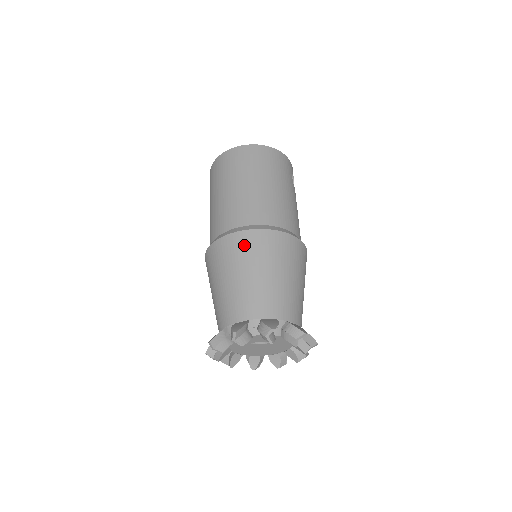
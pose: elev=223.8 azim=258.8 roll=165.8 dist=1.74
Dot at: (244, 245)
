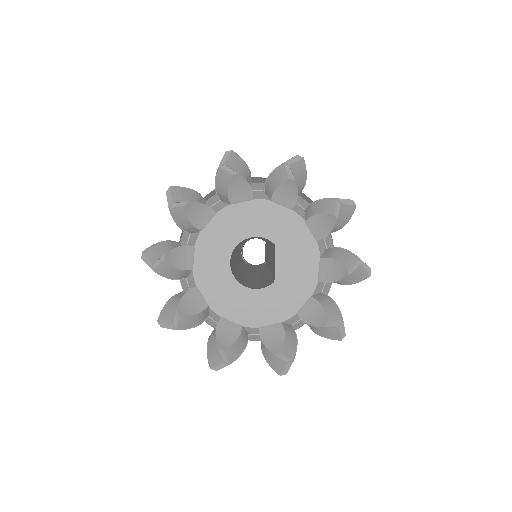
Dot at: occluded
